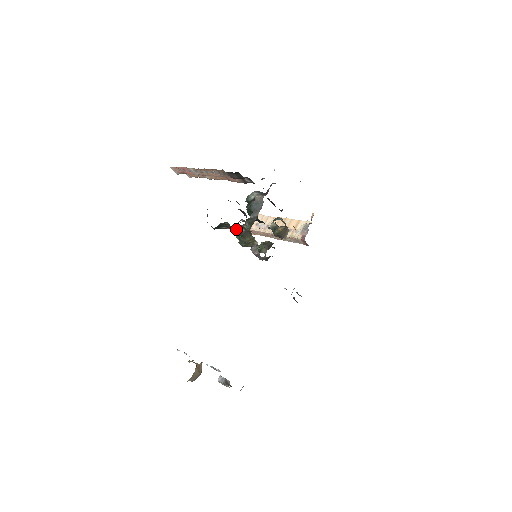
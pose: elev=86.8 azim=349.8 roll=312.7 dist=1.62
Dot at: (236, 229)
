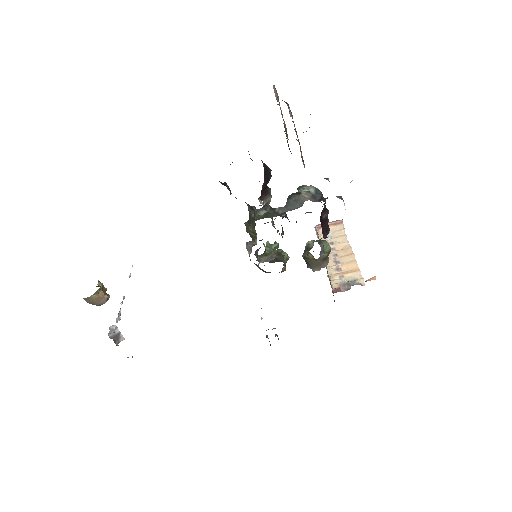
Dot at: (248, 206)
